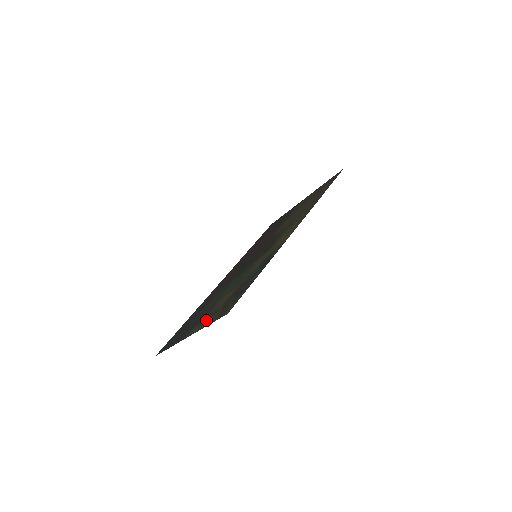
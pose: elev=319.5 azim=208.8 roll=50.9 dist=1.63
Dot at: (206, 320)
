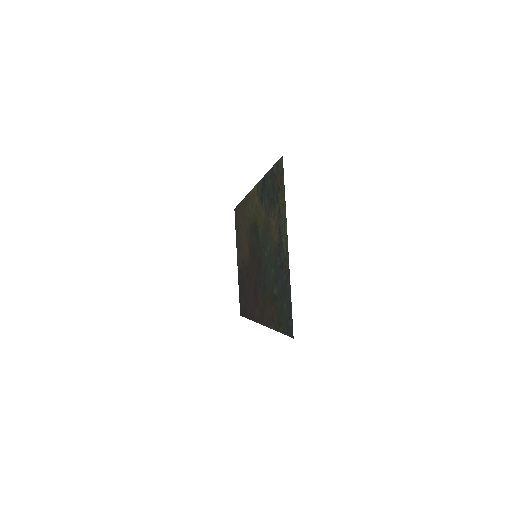
Dot at: (281, 223)
